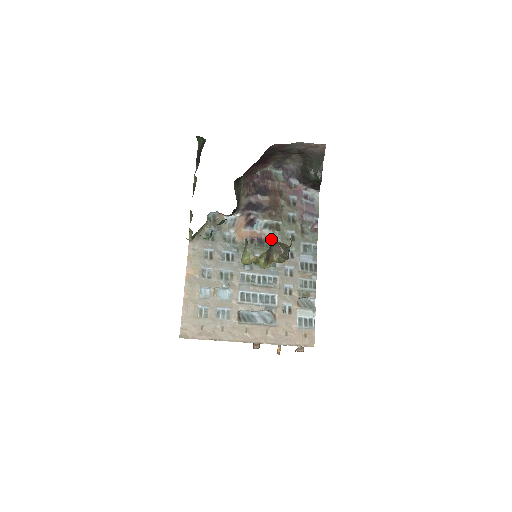
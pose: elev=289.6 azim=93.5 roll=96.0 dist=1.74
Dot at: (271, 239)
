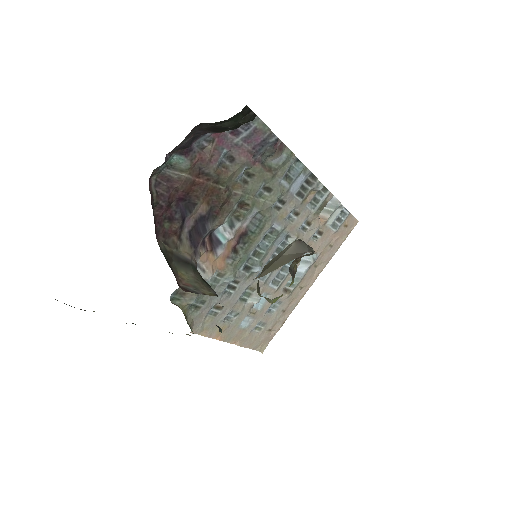
Dot at: (249, 223)
